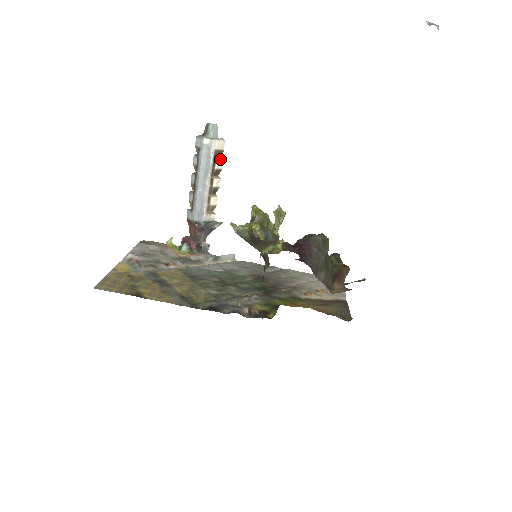
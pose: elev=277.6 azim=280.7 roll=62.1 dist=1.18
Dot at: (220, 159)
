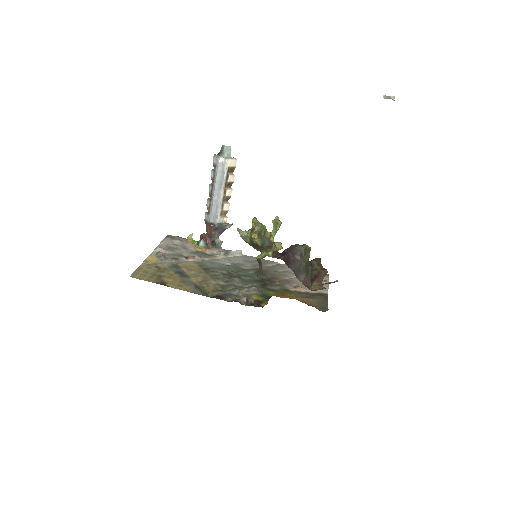
Dot at: (232, 174)
